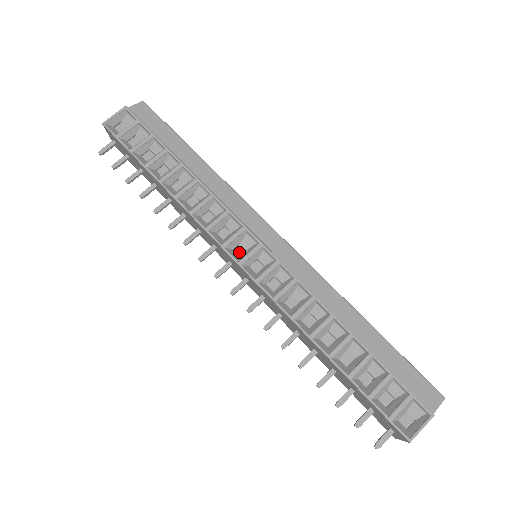
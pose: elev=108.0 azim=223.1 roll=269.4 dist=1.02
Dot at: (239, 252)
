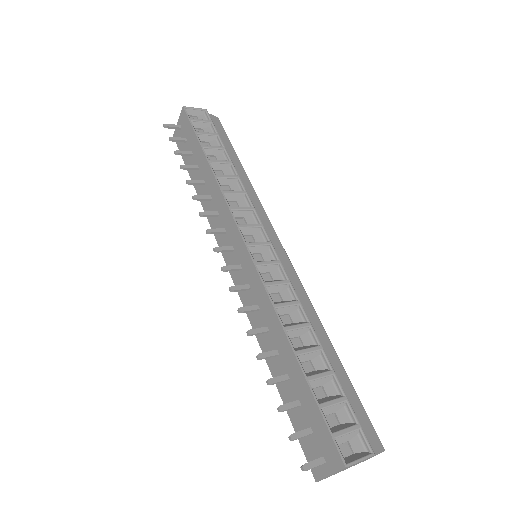
Dot at: (247, 240)
